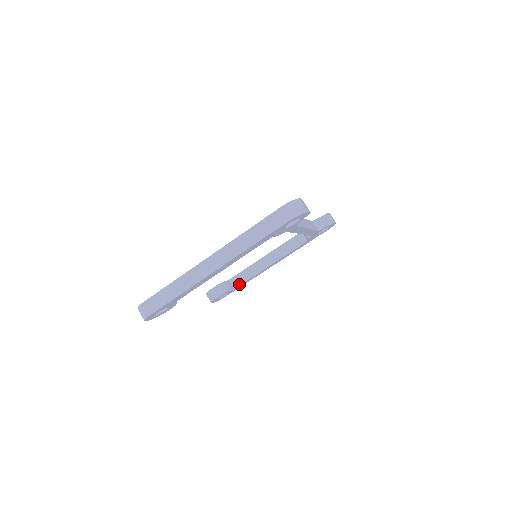
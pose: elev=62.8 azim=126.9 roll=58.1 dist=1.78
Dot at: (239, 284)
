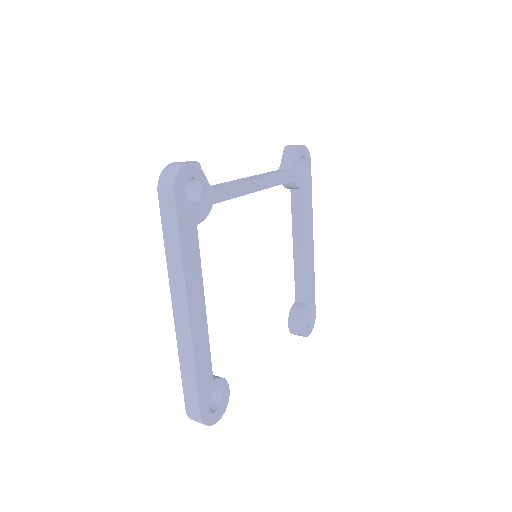
Dot at: (306, 294)
